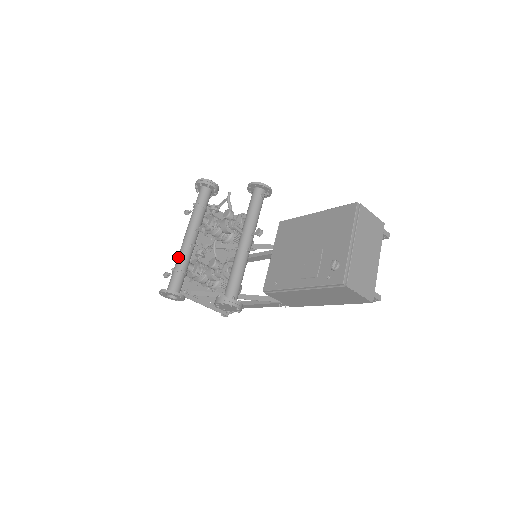
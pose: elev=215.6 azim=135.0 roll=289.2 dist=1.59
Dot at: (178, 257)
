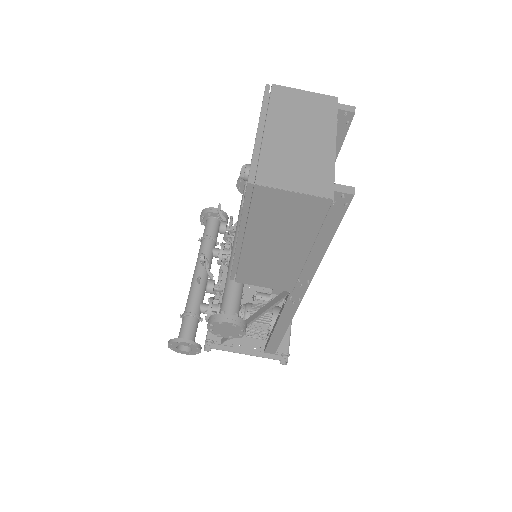
Dot at: occluded
